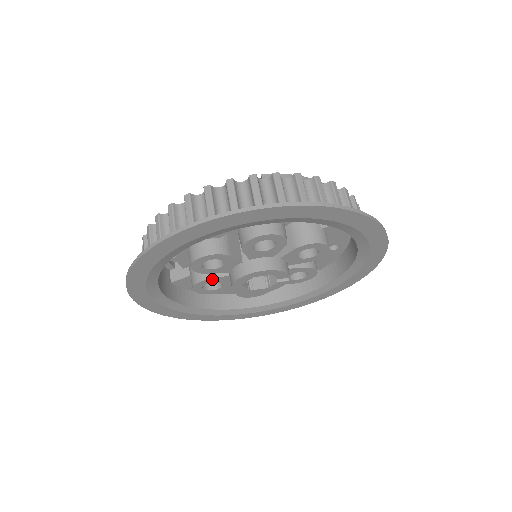
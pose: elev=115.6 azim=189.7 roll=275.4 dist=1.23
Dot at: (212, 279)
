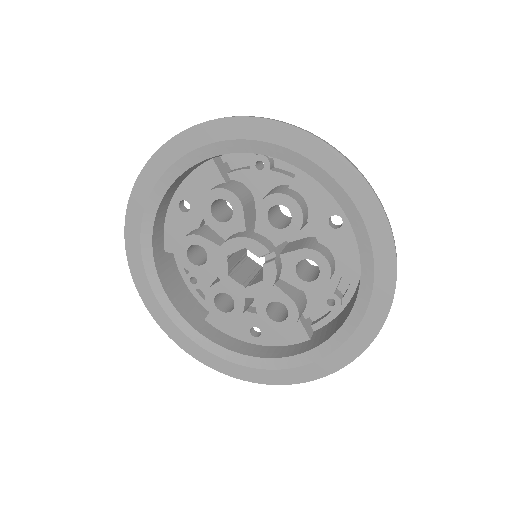
Dot at: (215, 287)
